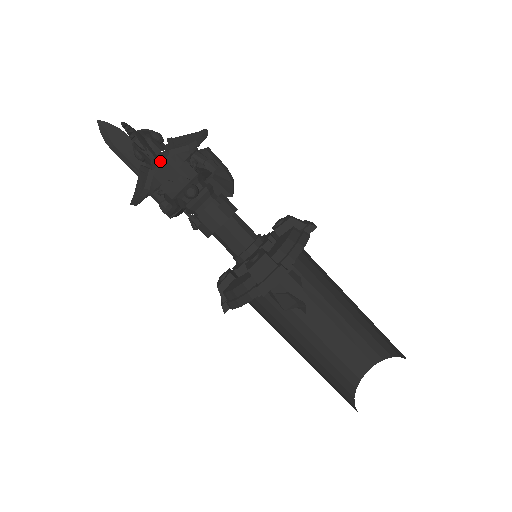
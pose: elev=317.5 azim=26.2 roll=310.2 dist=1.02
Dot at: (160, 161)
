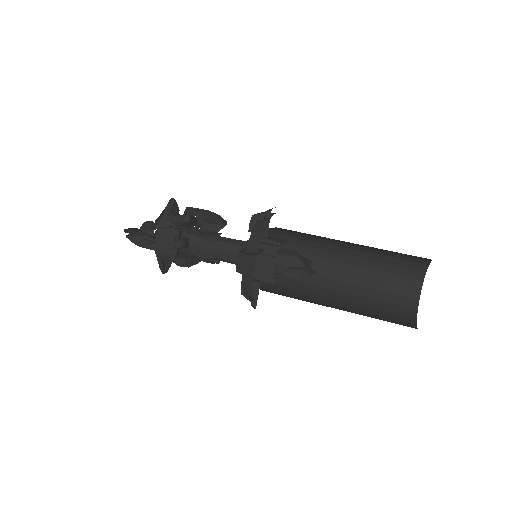
Dot at: (155, 237)
